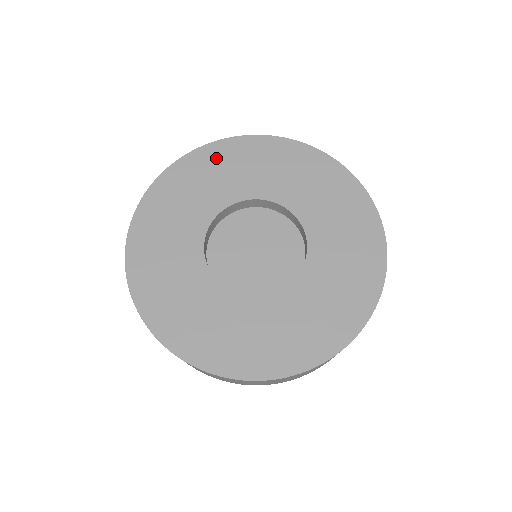
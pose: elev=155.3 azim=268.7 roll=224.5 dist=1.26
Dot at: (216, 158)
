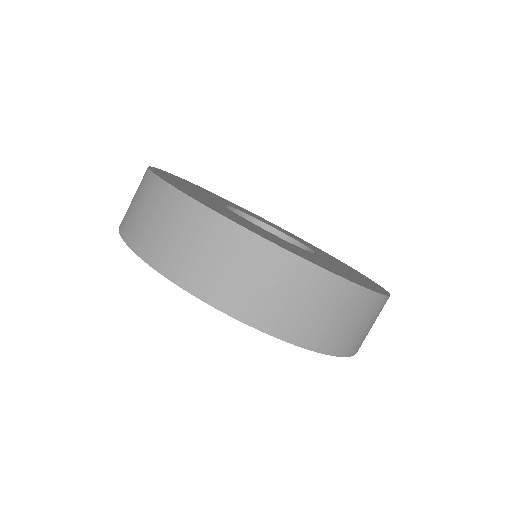
Dot at: occluded
